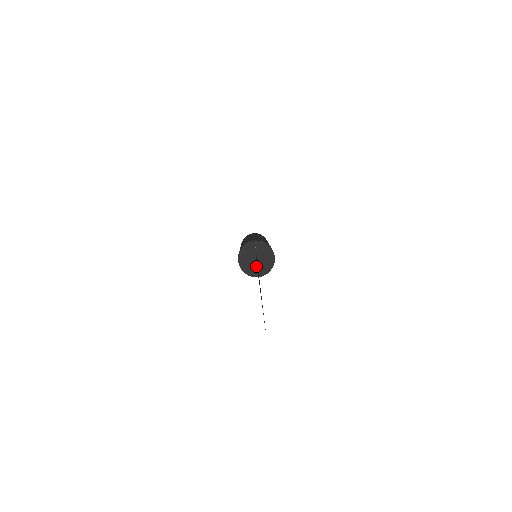
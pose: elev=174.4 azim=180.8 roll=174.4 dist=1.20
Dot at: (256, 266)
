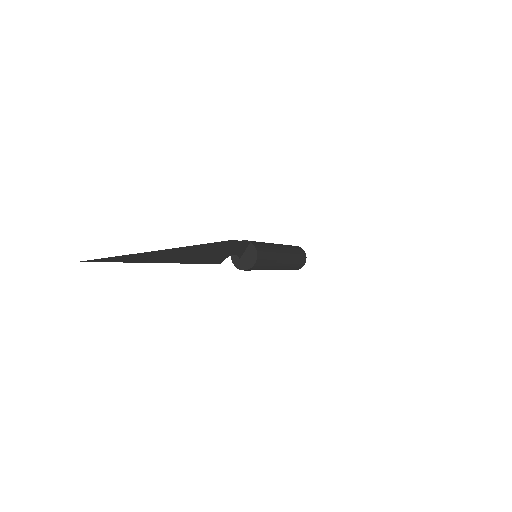
Dot at: (241, 260)
